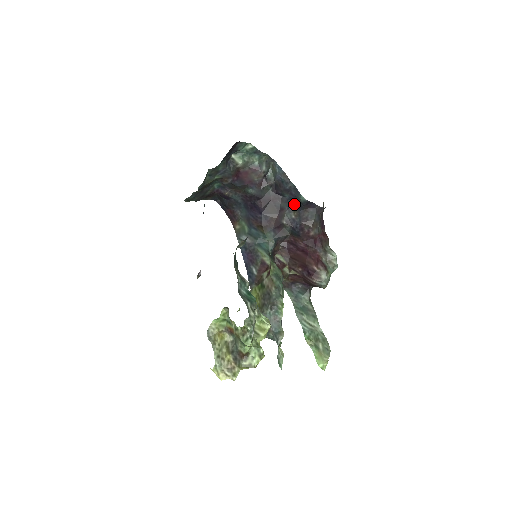
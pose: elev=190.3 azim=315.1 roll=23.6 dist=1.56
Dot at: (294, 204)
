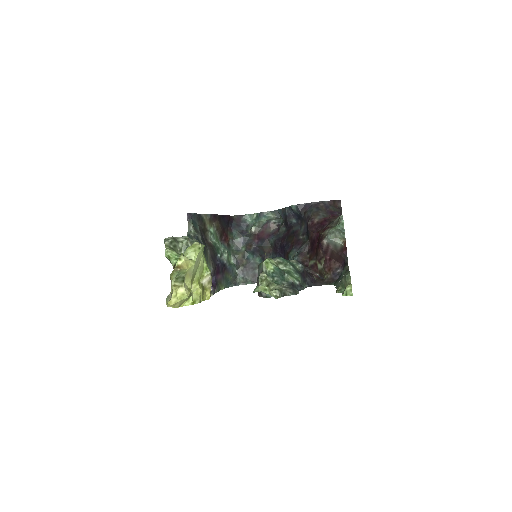
Dot at: (300, 220)
